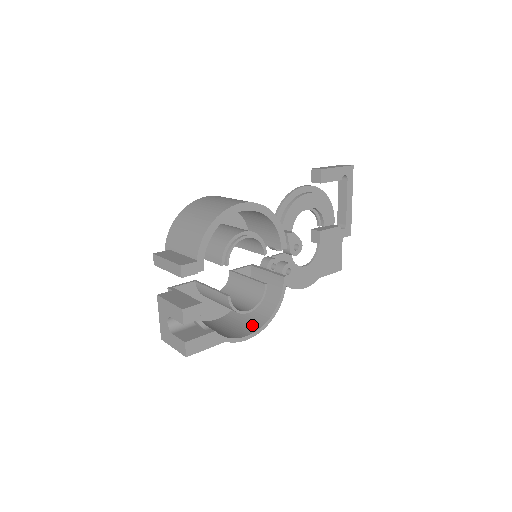
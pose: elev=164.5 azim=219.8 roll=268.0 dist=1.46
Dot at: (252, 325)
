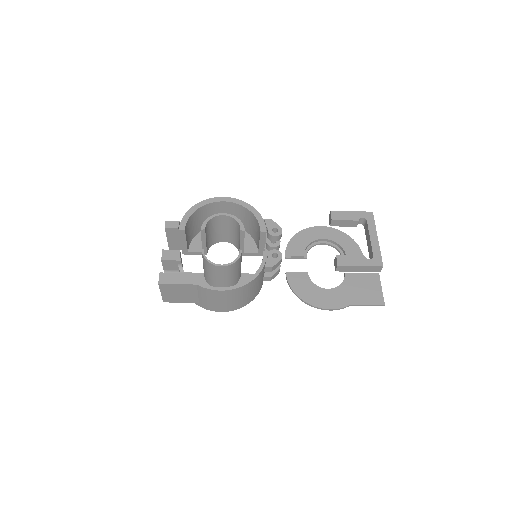
Dot at: occluded
